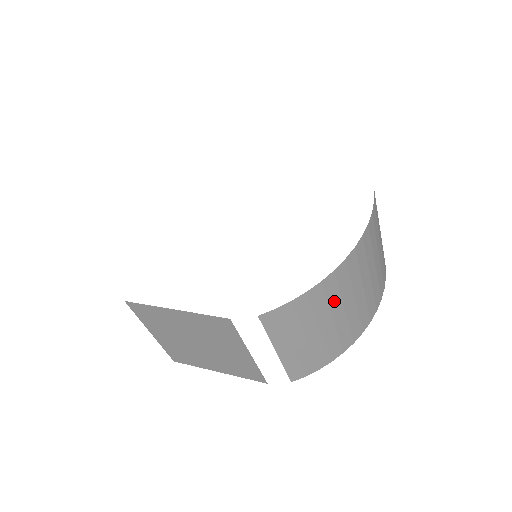
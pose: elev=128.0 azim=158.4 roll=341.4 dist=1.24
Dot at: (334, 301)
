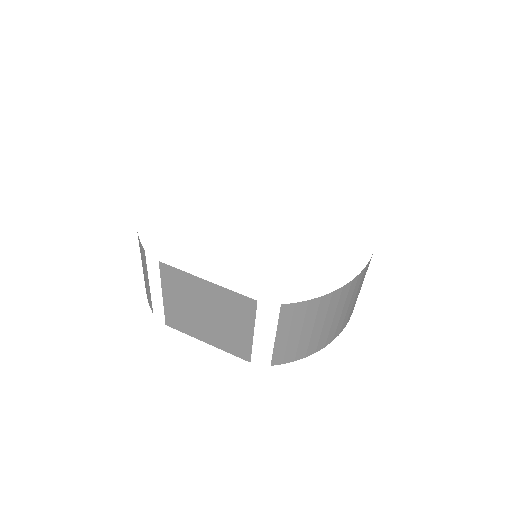
Dot at: (331, 310)
